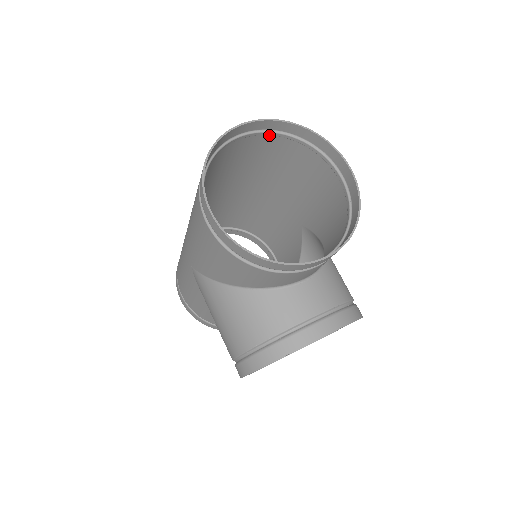
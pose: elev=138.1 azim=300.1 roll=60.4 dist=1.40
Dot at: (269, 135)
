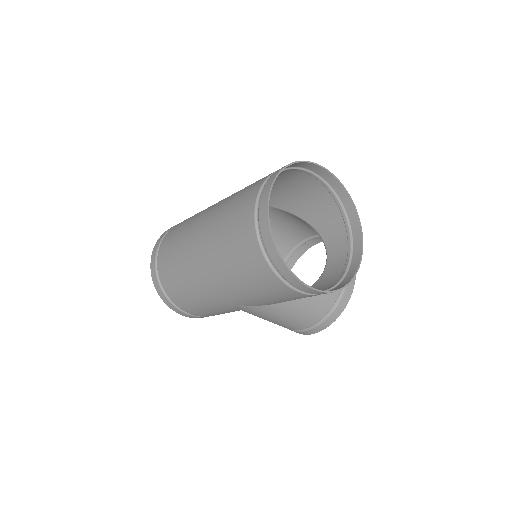
Dot at: (263, 183)
